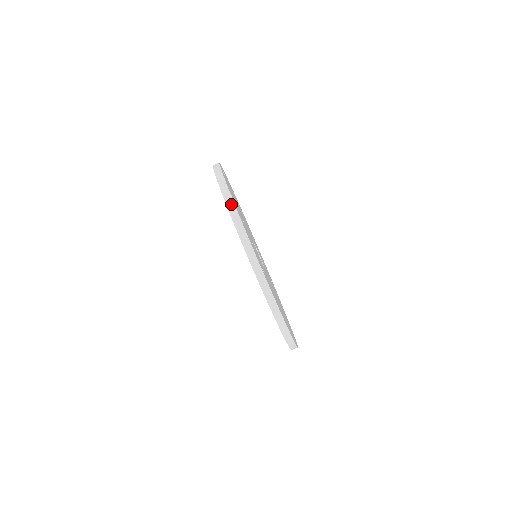
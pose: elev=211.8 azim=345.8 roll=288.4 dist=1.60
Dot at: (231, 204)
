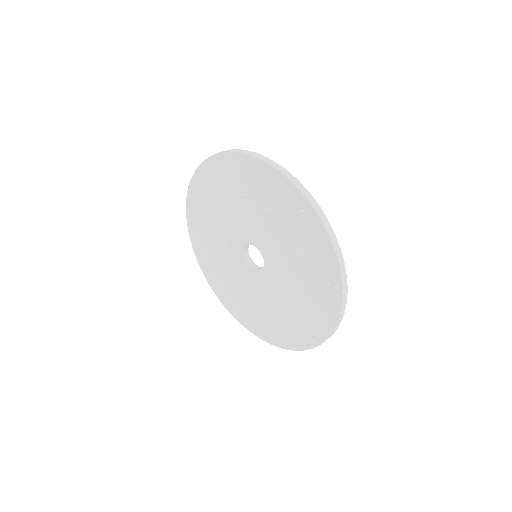
Dot at: (346, 300)
